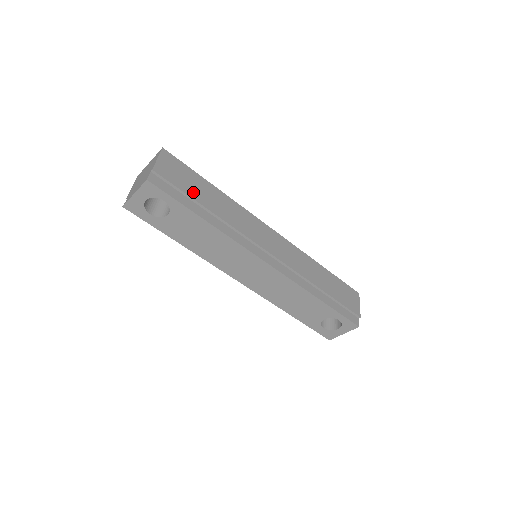
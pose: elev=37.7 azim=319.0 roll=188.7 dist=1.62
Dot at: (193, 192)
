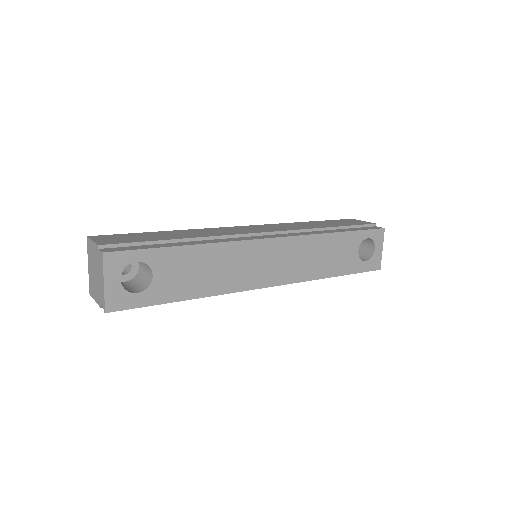
Dot at: (152, 239)
